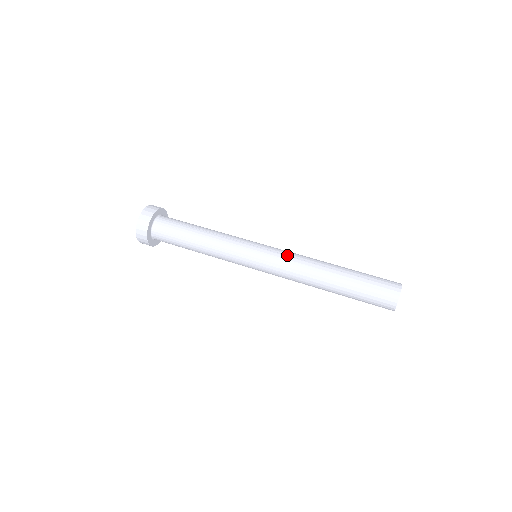
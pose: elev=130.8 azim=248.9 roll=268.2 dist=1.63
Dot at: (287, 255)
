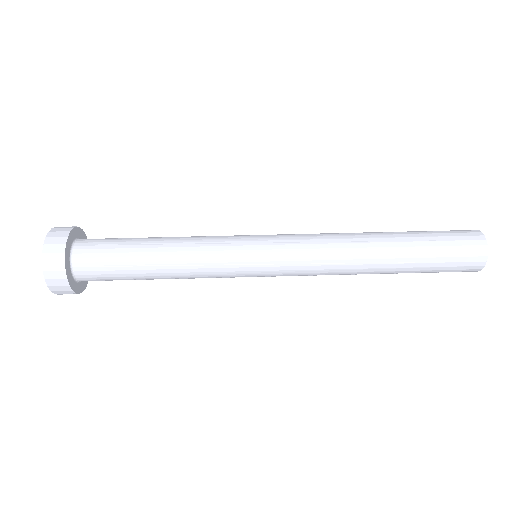
Dot at: (309, 264)
